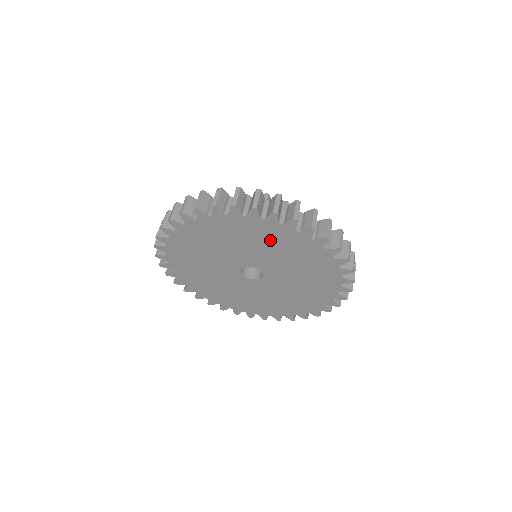
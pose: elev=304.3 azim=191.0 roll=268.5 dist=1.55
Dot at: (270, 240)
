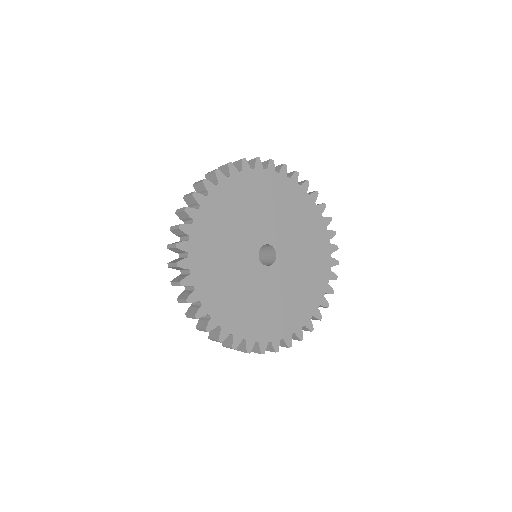
Dot at: (239, 201)
